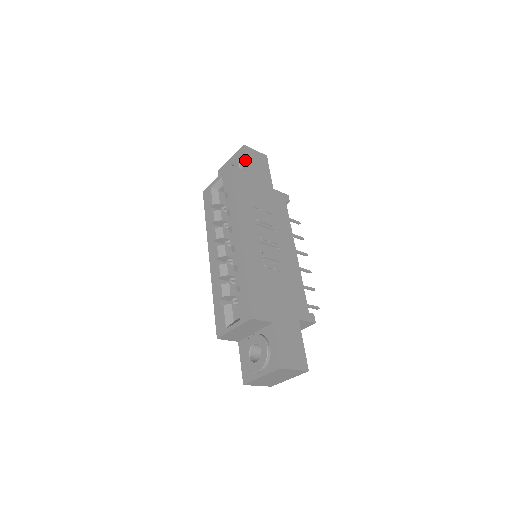
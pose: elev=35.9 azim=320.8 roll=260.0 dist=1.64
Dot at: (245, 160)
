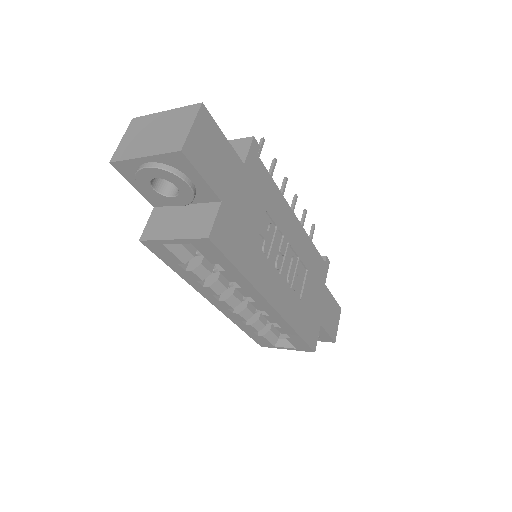
Dot at: (201, 181)
